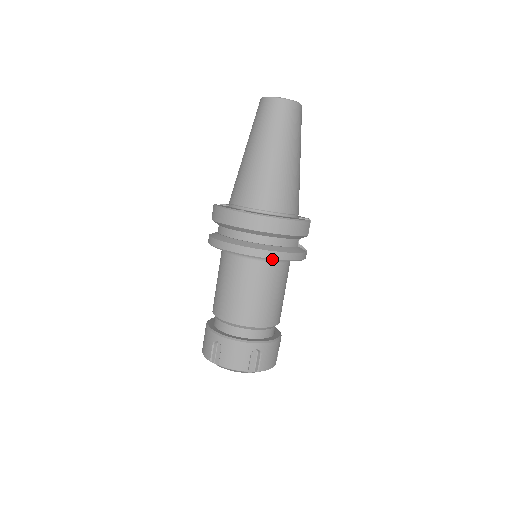
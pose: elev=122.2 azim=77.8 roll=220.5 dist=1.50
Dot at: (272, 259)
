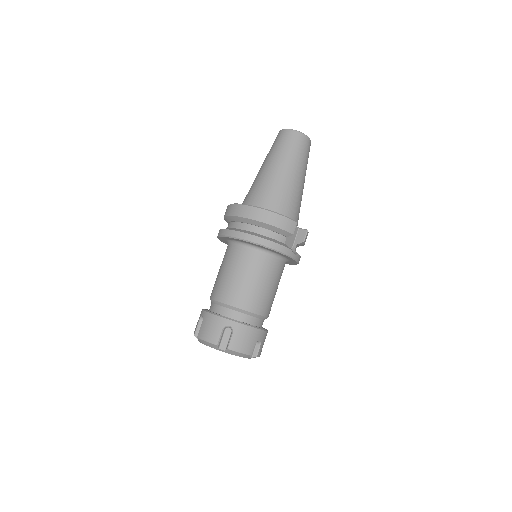
Dot at: (251, 242)
